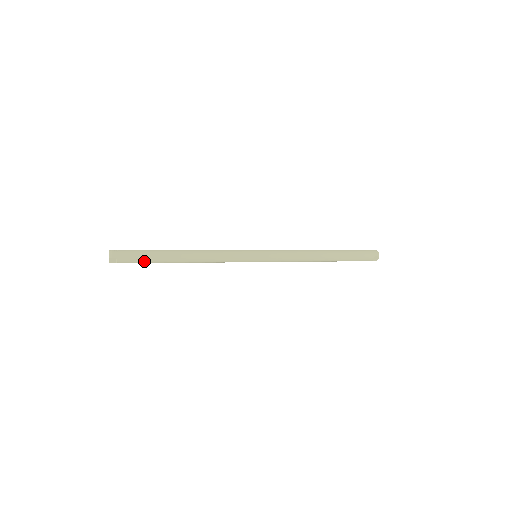
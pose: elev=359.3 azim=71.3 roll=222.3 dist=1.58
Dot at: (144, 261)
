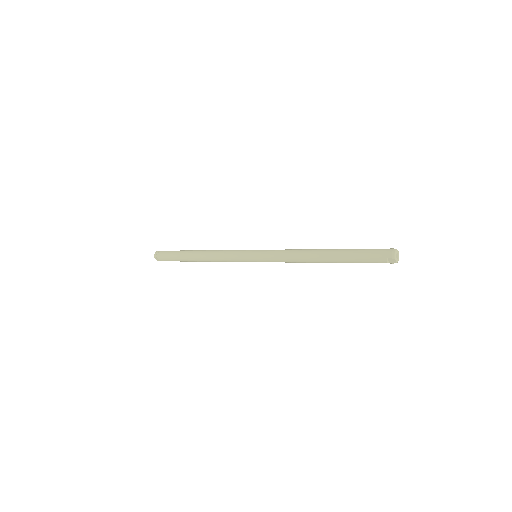
Dot at: (174, 260)
